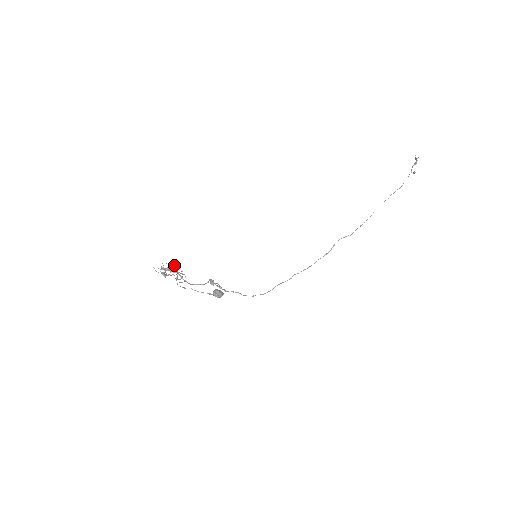
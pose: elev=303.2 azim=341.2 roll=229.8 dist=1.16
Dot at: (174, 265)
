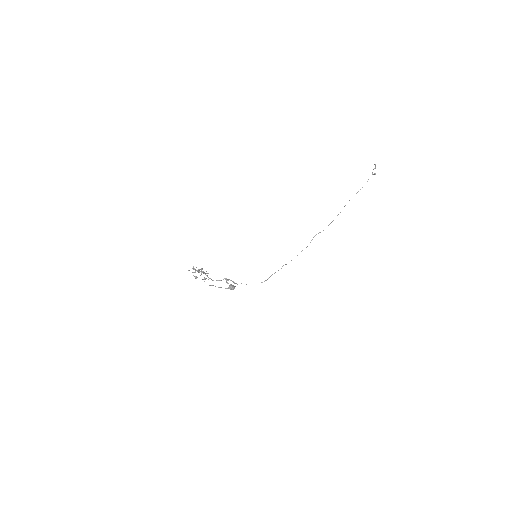
Dot at: (201, 268)
